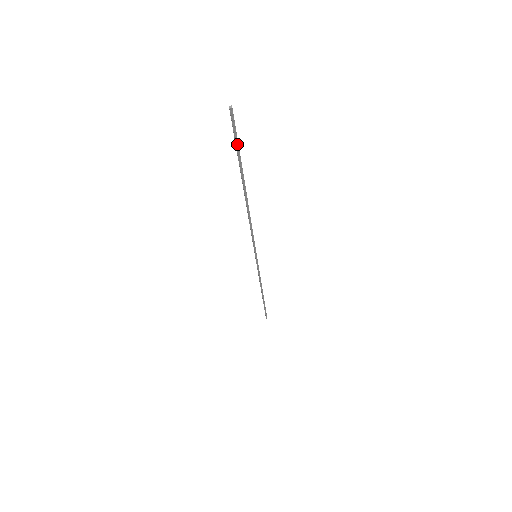
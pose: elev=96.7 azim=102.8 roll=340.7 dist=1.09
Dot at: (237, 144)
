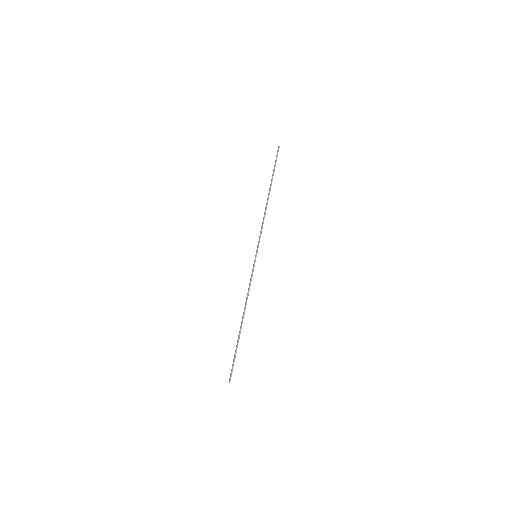
Dot at: occluded
